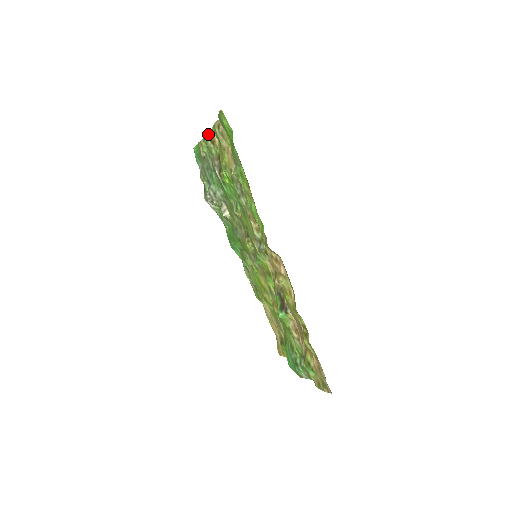
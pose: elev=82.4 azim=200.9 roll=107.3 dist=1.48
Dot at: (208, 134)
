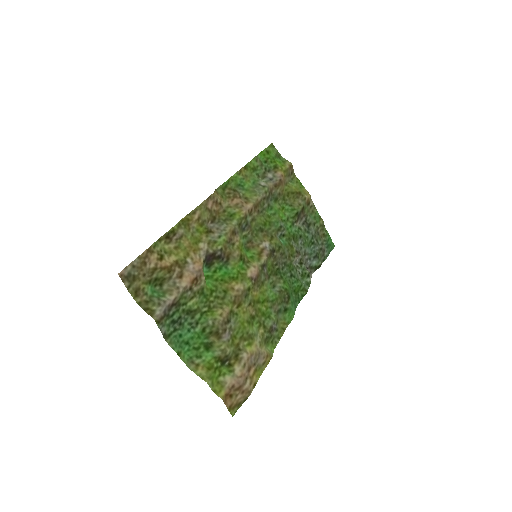
Dot at: (312, 202)
